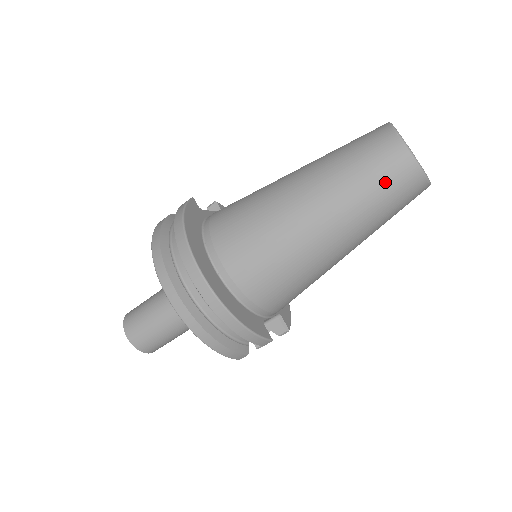
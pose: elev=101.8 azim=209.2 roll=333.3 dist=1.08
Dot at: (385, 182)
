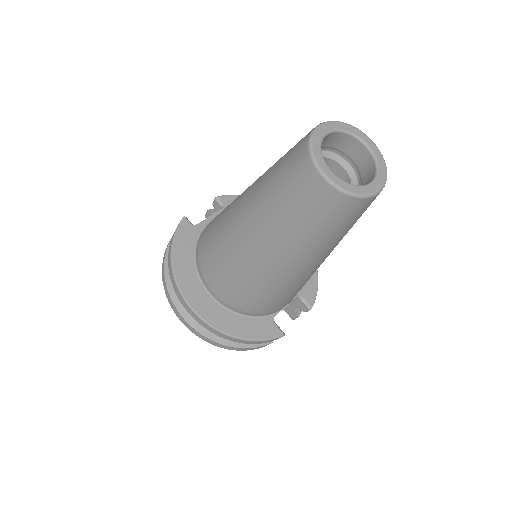
Dot at: (315, 215)
